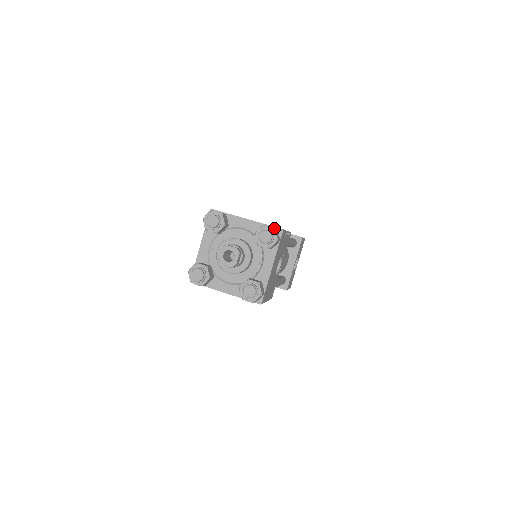
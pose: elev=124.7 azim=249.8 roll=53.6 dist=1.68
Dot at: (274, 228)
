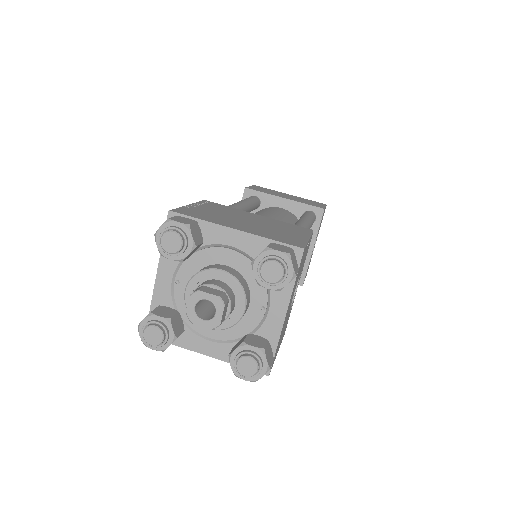
Dot at: (288, 253)
